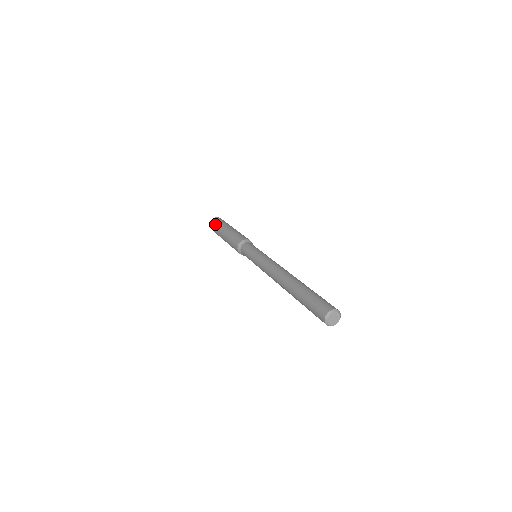
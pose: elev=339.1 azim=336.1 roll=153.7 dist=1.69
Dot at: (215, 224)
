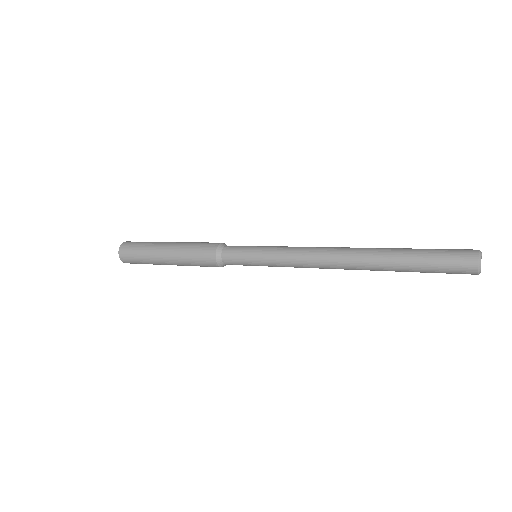
Dot at: (135, 246)
